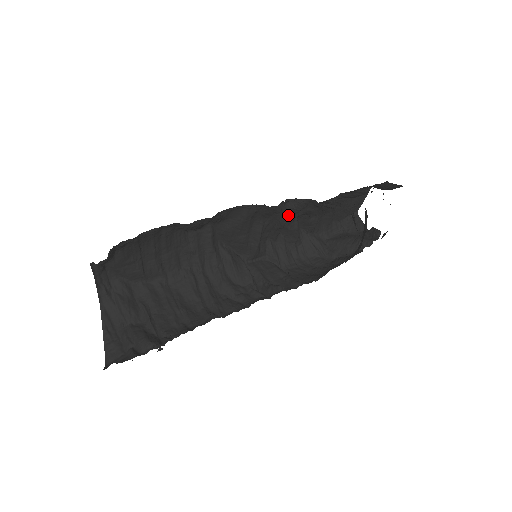
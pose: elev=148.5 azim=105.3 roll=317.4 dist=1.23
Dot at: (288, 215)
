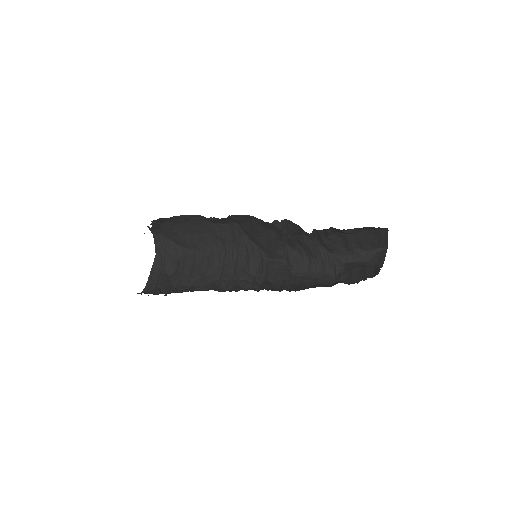
Dot at: (289, 232)
